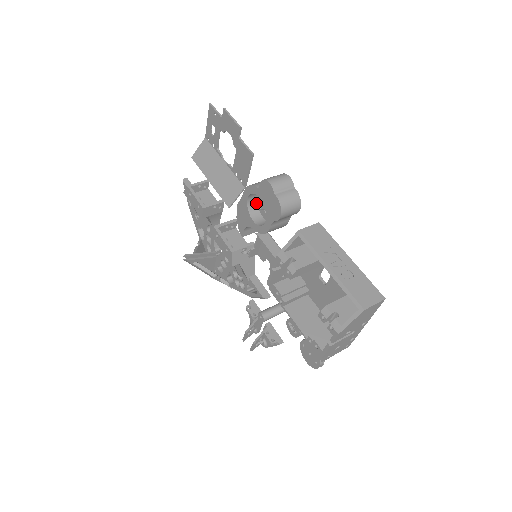
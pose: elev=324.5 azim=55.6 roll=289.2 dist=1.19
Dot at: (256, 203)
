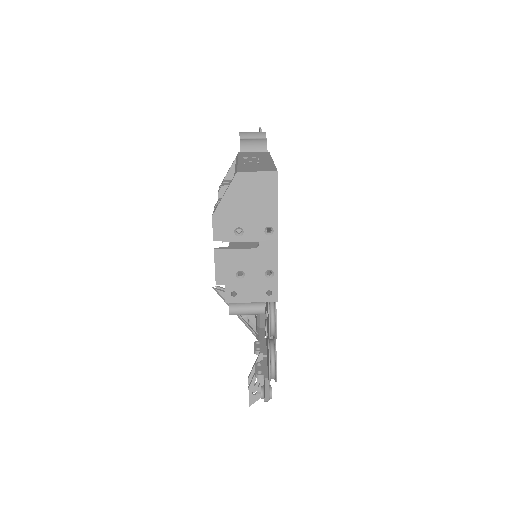
Dot at: occluded
